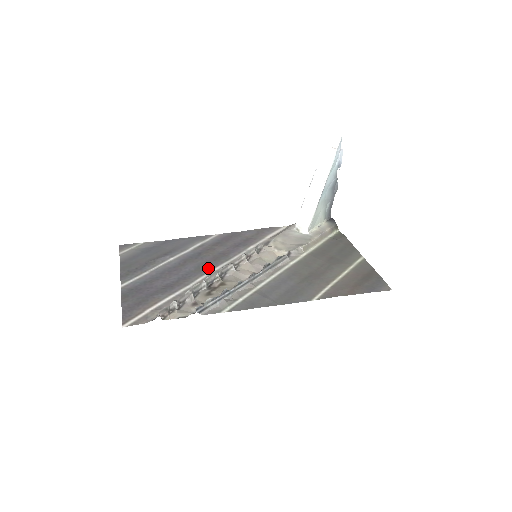
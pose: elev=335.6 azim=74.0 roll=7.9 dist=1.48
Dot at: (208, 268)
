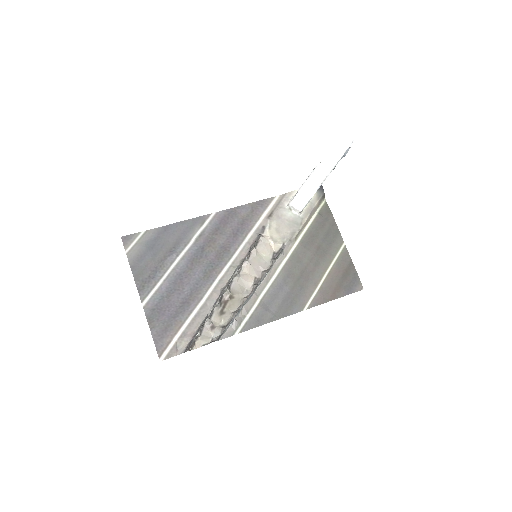
Dot at: (215, 273)
